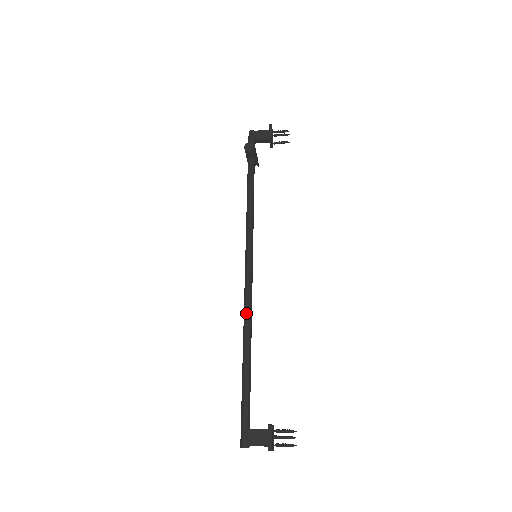
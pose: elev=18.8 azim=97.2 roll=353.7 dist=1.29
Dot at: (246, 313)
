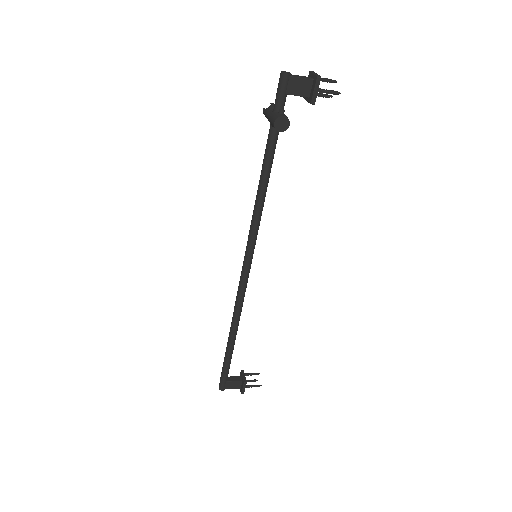
Dot at: (238, 310)
